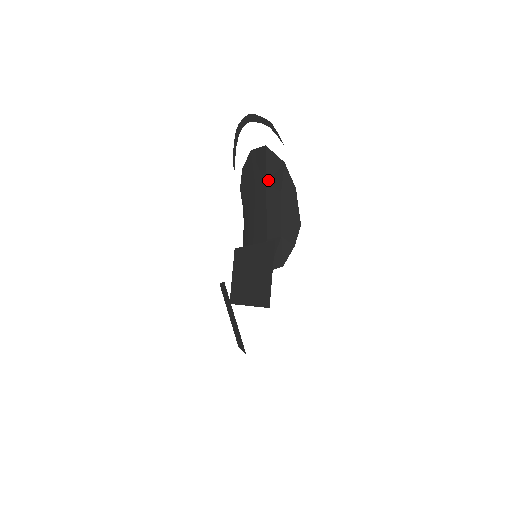
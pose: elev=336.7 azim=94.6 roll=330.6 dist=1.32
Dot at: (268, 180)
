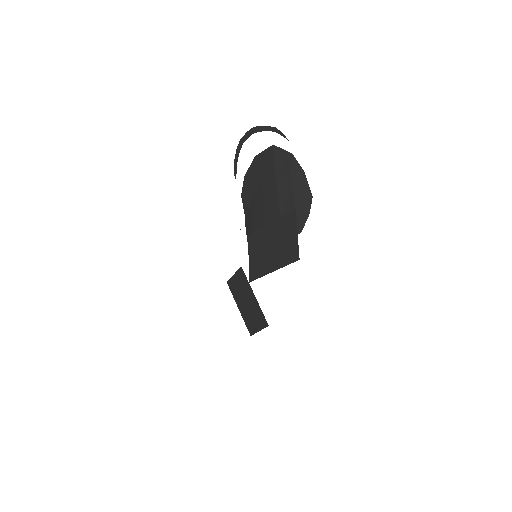
Dot at: (277, 172)
